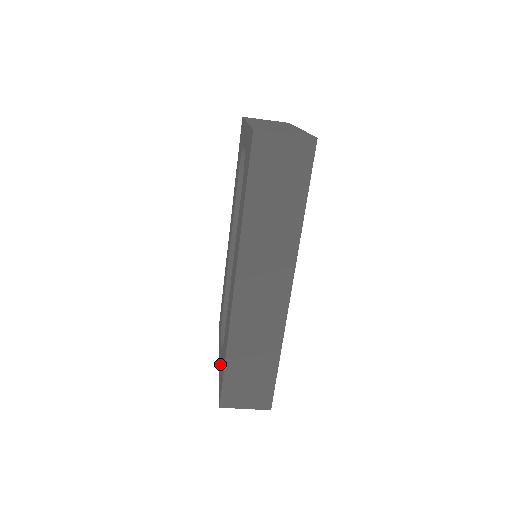
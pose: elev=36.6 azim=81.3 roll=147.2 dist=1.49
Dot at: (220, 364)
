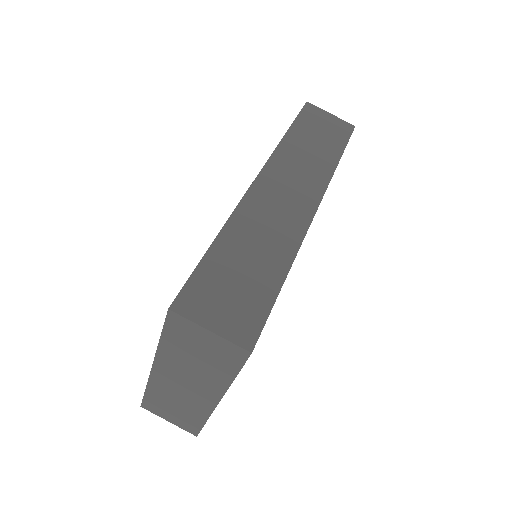
Dot at: occluded
